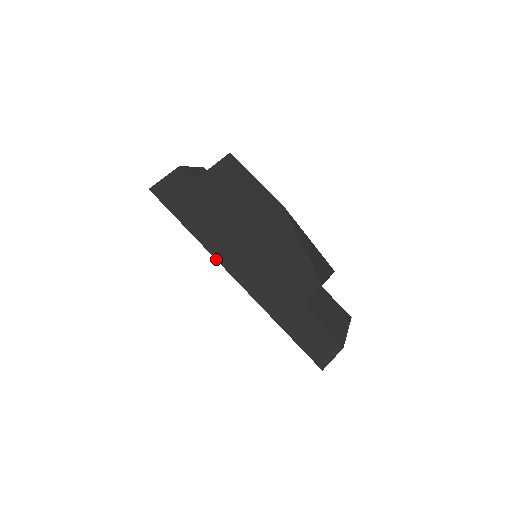
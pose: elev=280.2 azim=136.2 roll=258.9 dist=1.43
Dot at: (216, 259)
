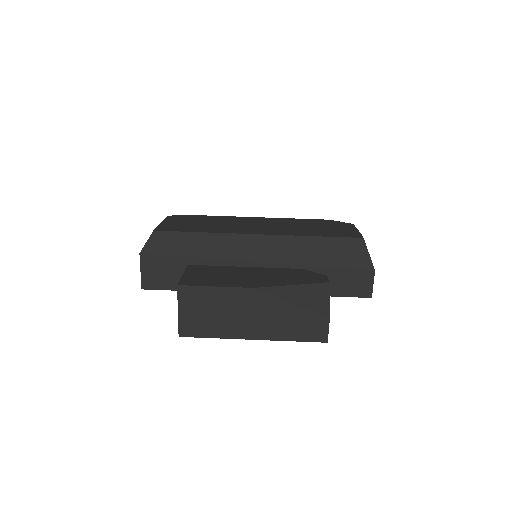
Dot at: occluded
